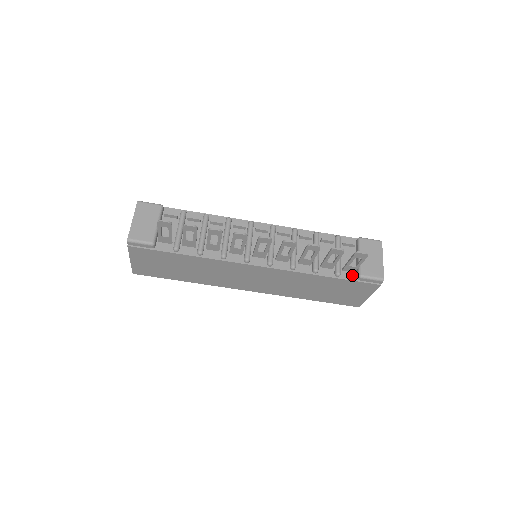
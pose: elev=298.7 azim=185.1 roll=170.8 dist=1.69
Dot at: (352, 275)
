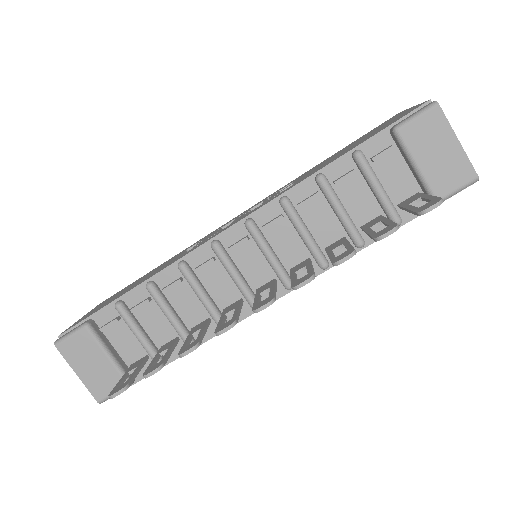
Dot at: (419, 203)
